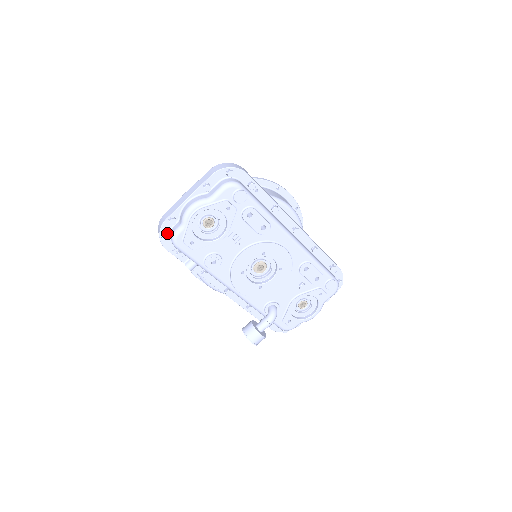
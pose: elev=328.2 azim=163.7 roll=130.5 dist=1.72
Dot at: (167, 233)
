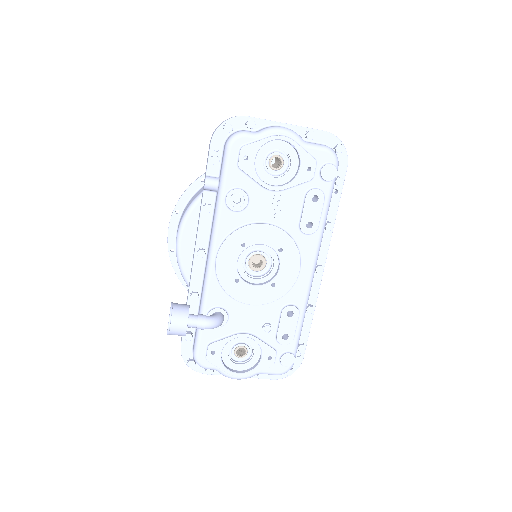
Dot at: (233, 128)
